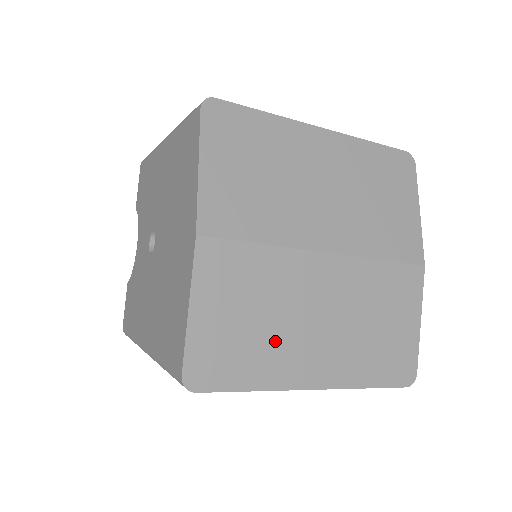
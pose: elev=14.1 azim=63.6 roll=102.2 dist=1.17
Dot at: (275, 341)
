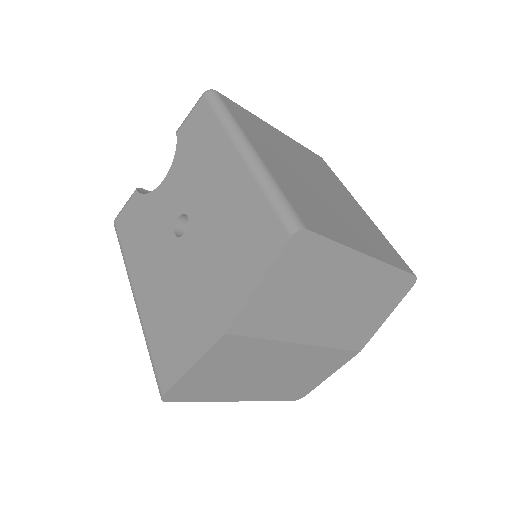
Dot at: (234, 382)
